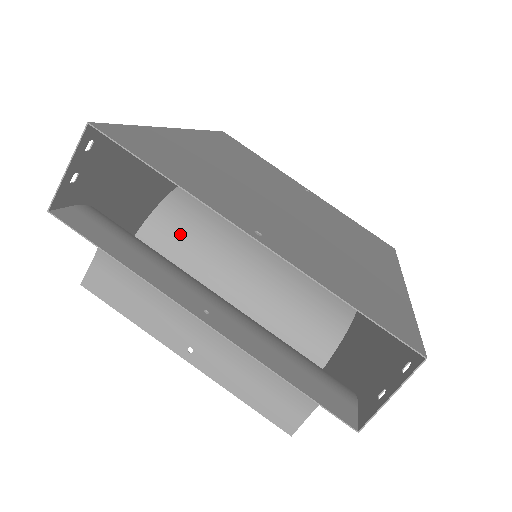
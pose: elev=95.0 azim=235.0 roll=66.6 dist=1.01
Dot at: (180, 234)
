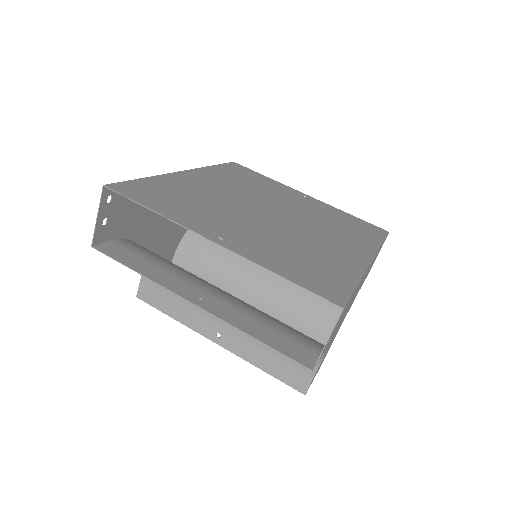
Dot at: (206, 249)
